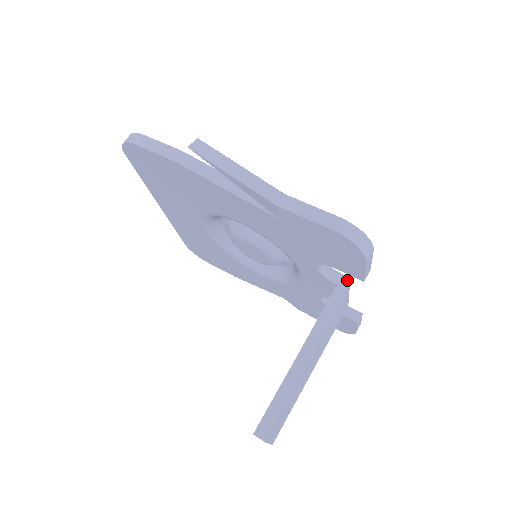
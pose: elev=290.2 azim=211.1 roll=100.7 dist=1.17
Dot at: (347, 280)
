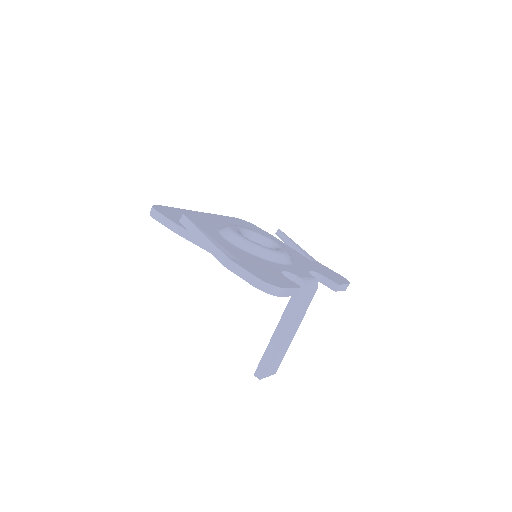
Dot at: (302, 282)
